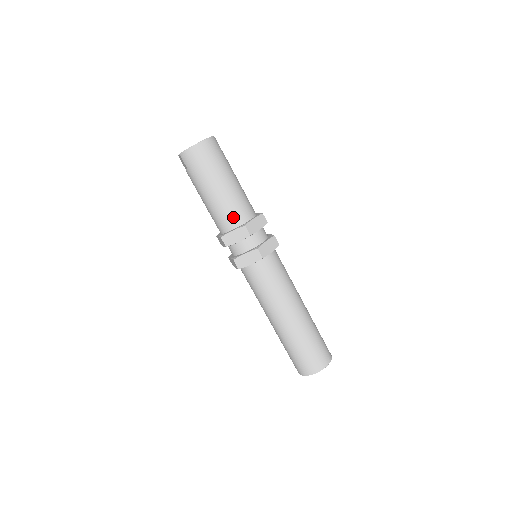
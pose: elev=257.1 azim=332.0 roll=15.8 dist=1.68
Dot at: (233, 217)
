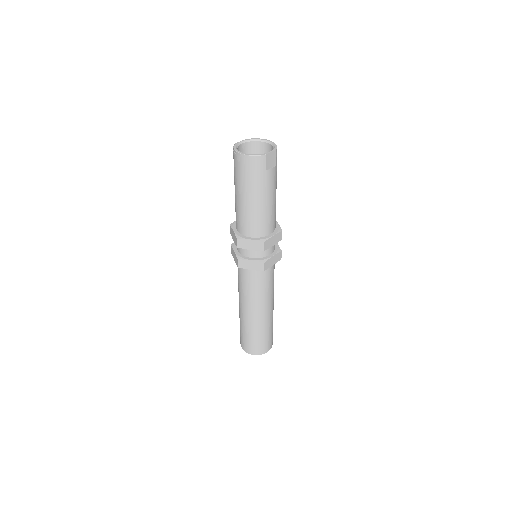
Dot at: (239, 224)
